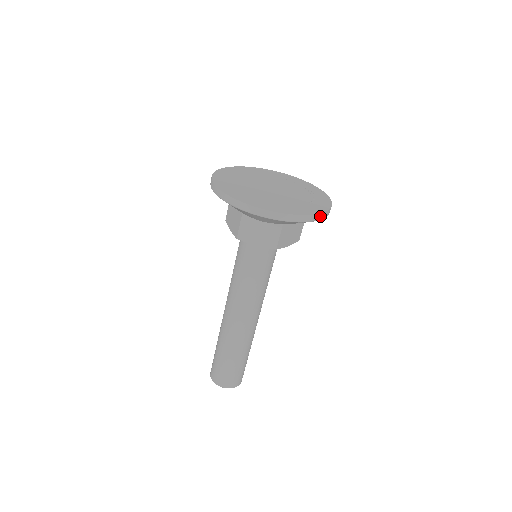
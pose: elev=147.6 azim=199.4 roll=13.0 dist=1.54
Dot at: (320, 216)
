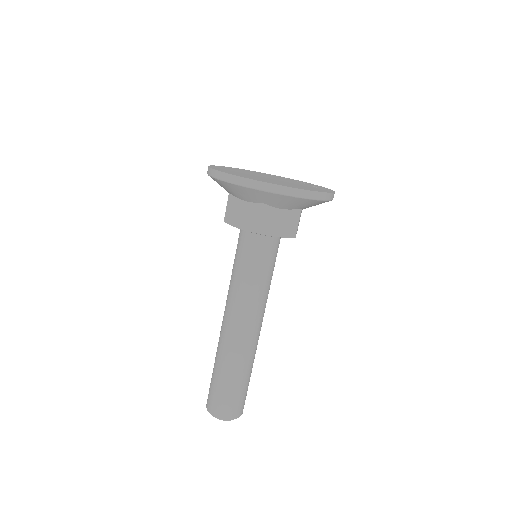
Dot at: occluded
